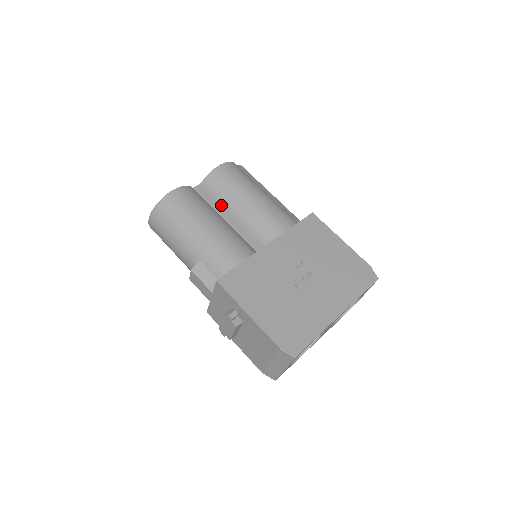
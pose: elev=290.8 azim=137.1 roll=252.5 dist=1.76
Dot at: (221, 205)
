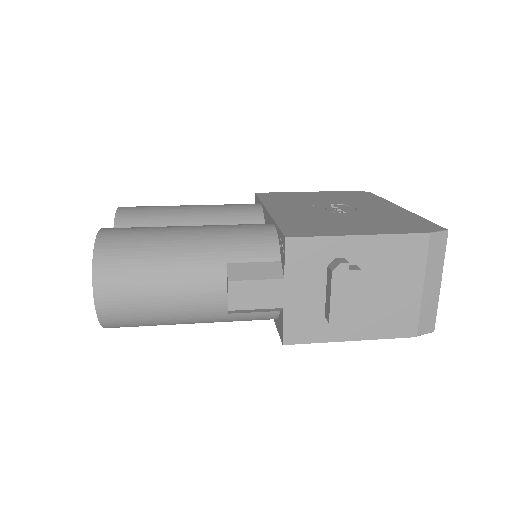
Dot at: occluded
